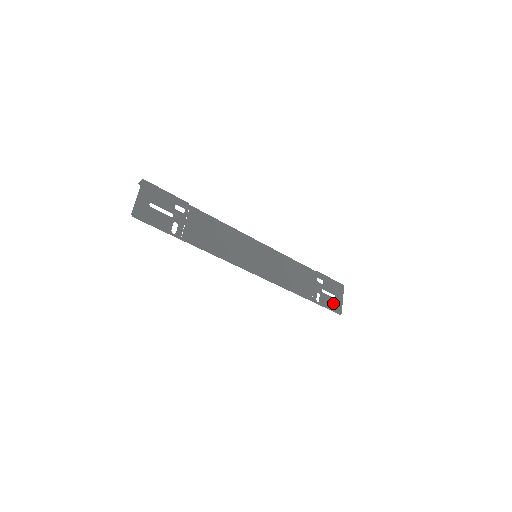
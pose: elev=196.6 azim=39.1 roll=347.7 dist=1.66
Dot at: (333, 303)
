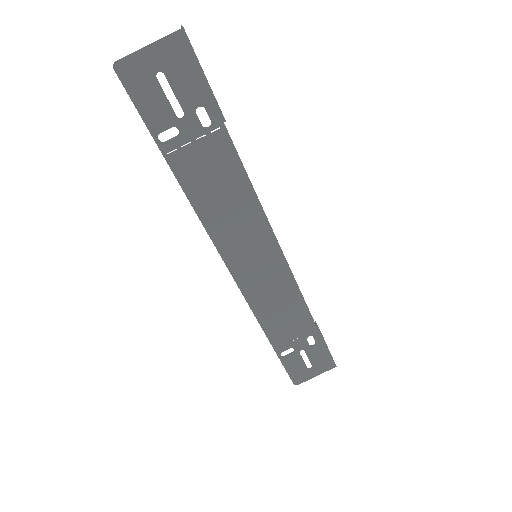
Dot at: (299, 370)
